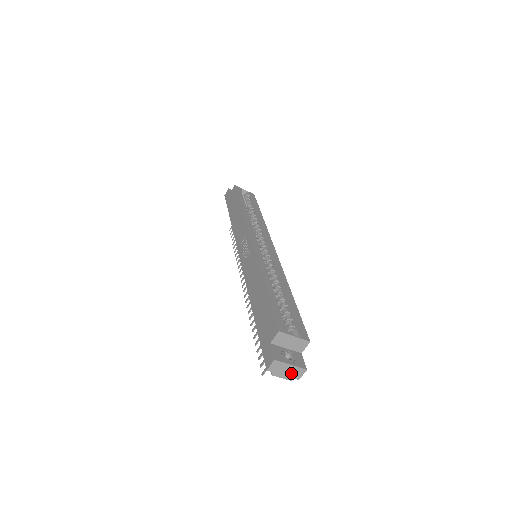
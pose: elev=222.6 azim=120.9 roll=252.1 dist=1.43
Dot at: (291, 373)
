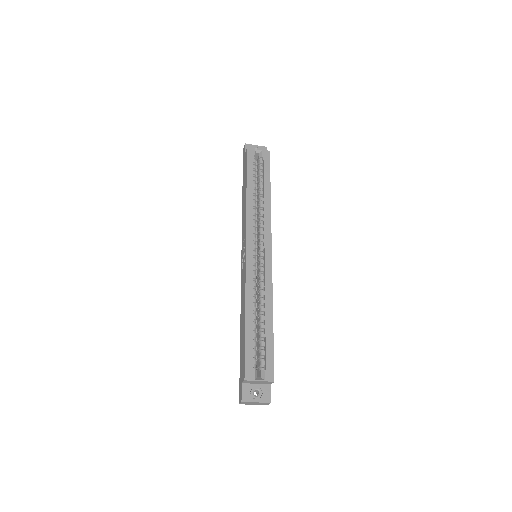
Dot at: (259, 404)
